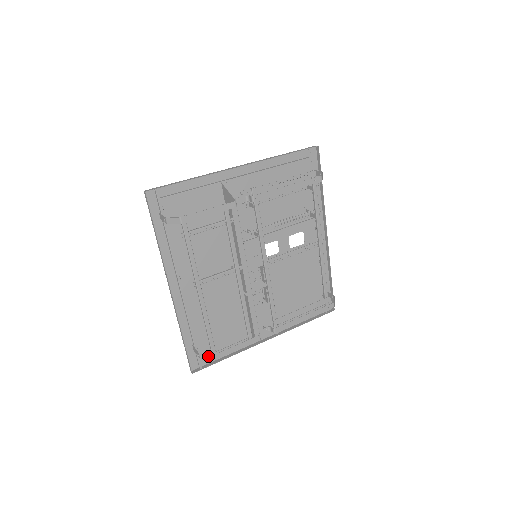
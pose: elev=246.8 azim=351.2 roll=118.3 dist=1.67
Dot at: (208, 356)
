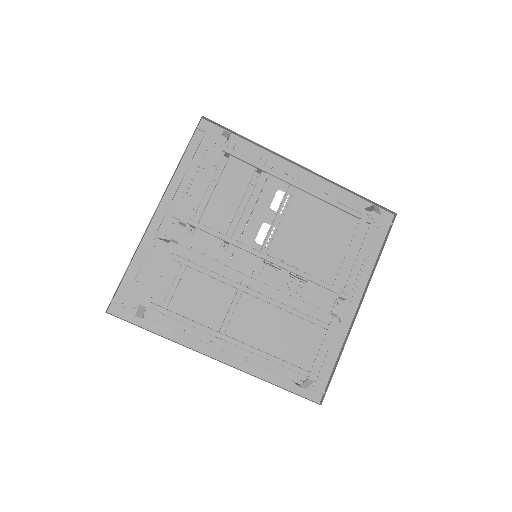
Dot at: (306, 381)
